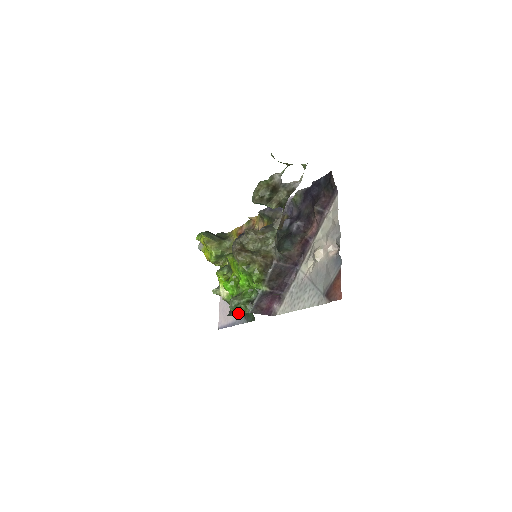
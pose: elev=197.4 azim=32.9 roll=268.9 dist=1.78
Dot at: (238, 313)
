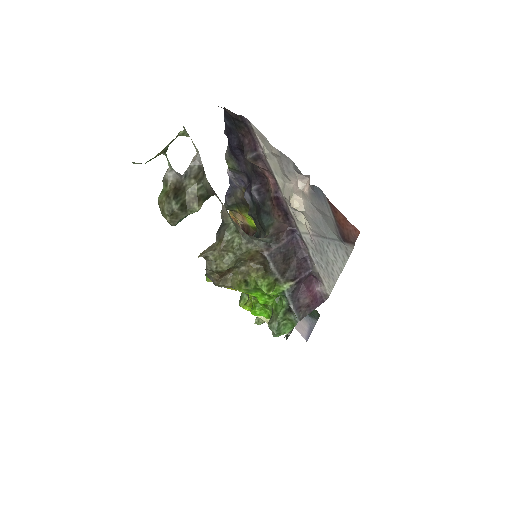
Dot at: occluded
